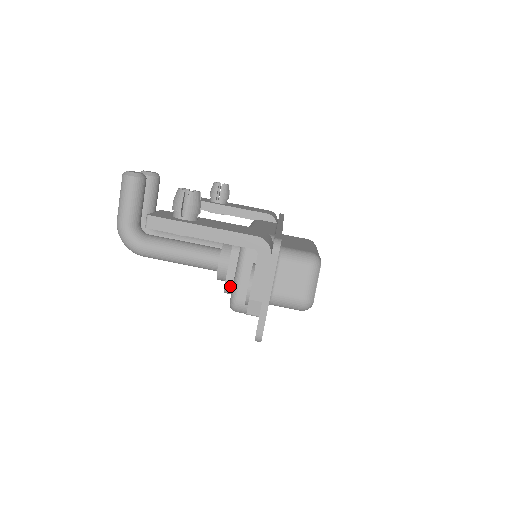
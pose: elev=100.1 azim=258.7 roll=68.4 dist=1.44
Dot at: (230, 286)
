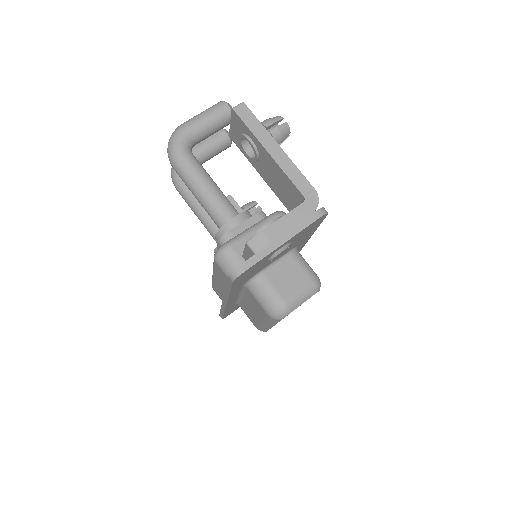
Dot at: (232, 236)
